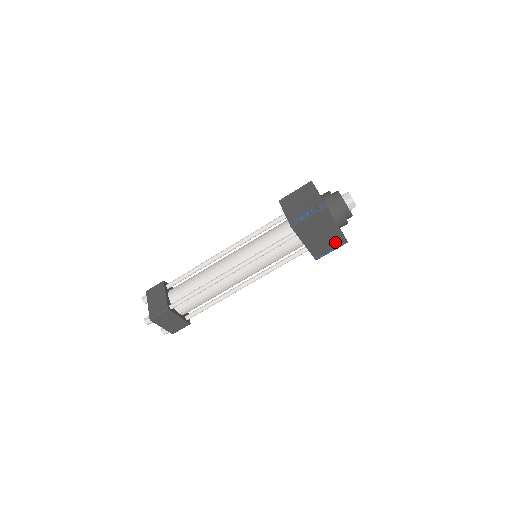
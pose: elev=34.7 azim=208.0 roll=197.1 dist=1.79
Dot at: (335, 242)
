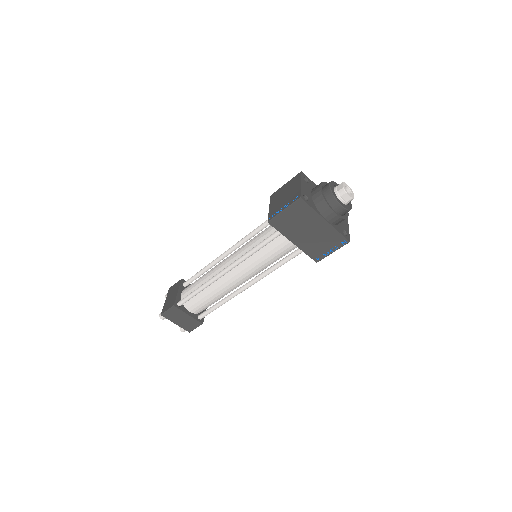
Dot at: (332, 241)
